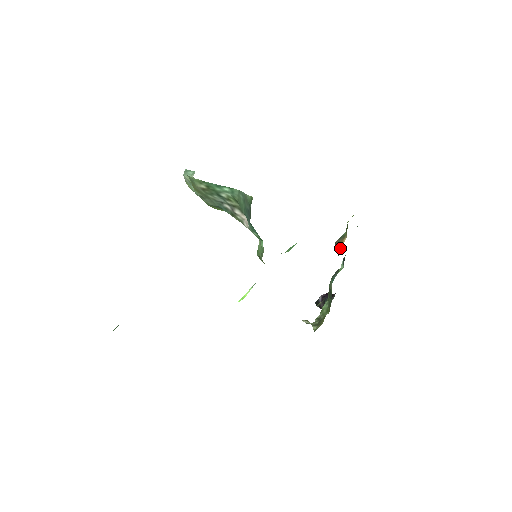
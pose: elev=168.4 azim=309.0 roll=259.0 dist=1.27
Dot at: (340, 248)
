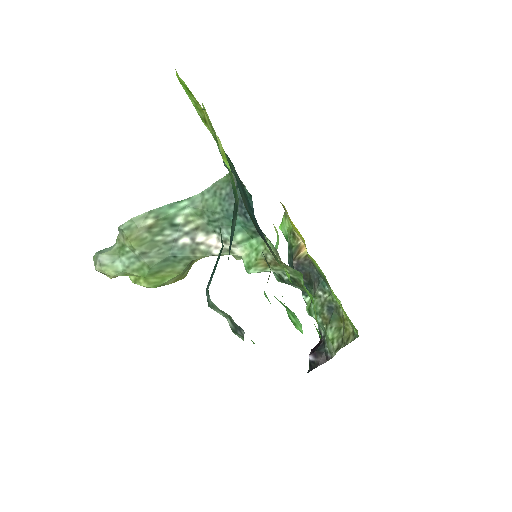
Dot at: (305, 250)
